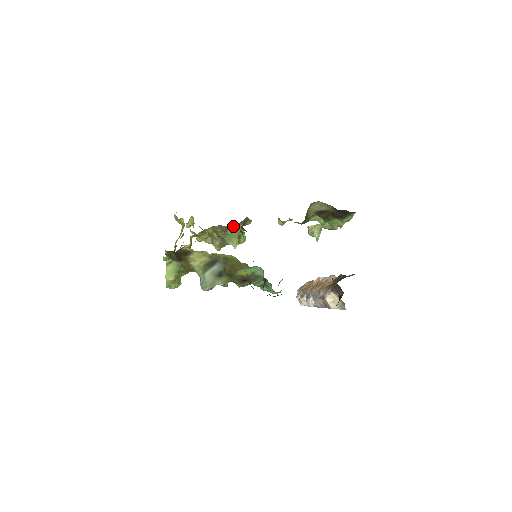
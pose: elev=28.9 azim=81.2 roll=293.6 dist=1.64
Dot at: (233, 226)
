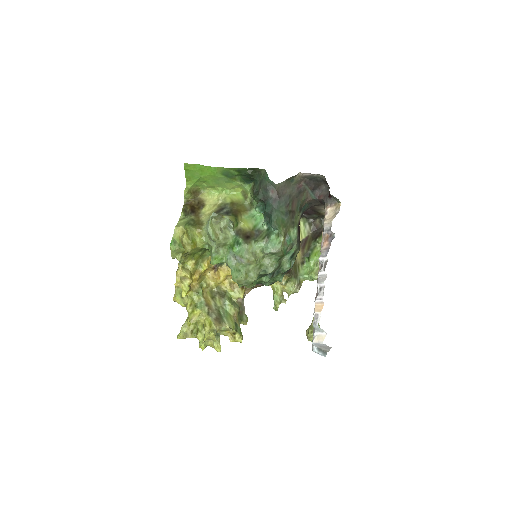
Dot at: (230, 300)
